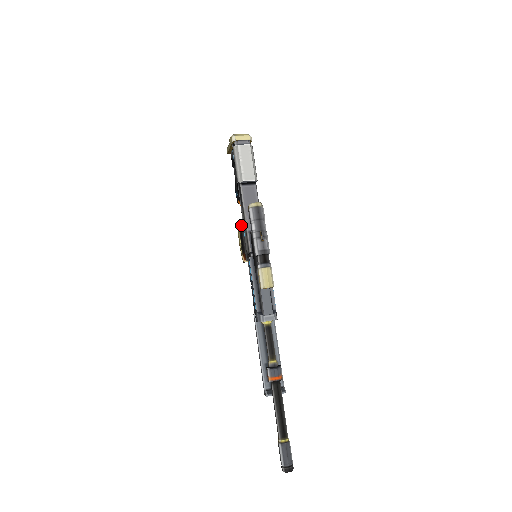
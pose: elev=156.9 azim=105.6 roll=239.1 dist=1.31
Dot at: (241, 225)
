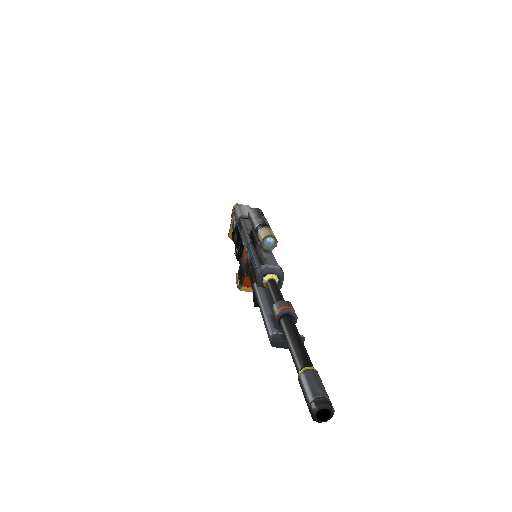
Dot at: (240, 257)
